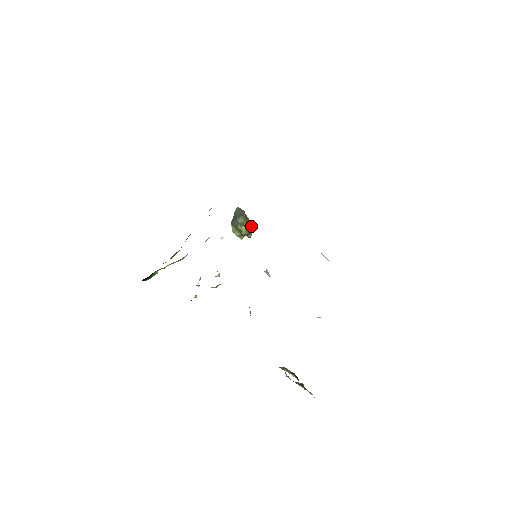
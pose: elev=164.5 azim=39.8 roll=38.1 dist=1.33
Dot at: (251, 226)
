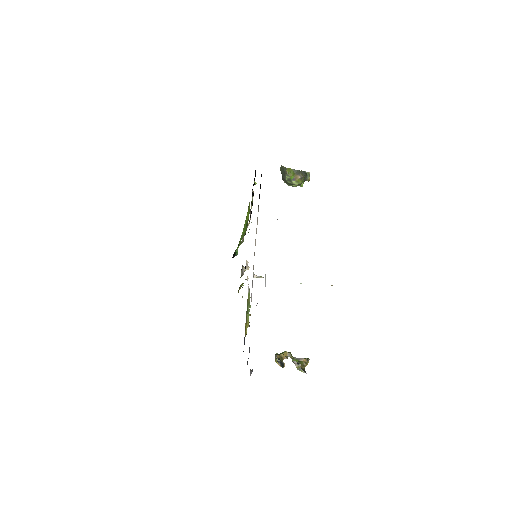
Dot at: (303, 173)
